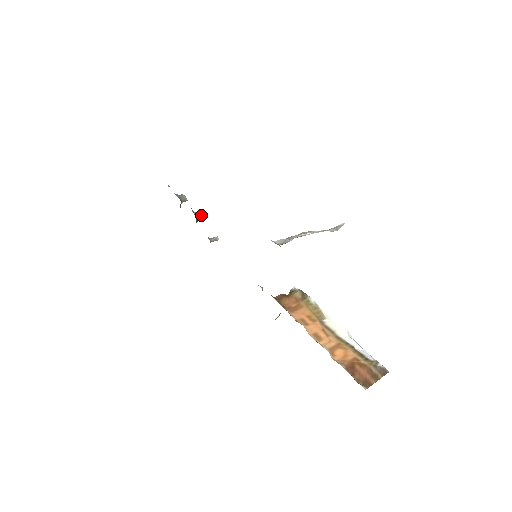
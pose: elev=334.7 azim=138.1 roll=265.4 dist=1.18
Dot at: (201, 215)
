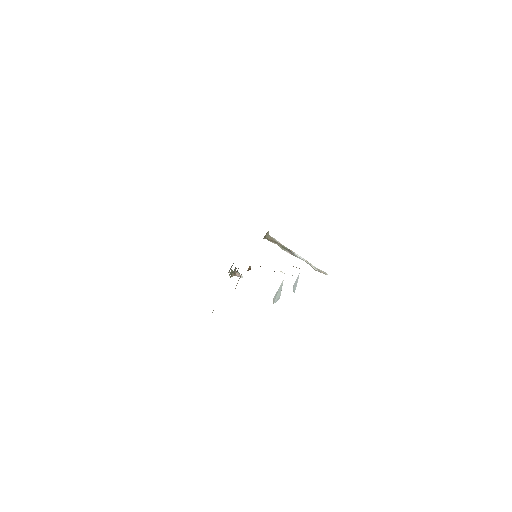
Dot at: occluded
